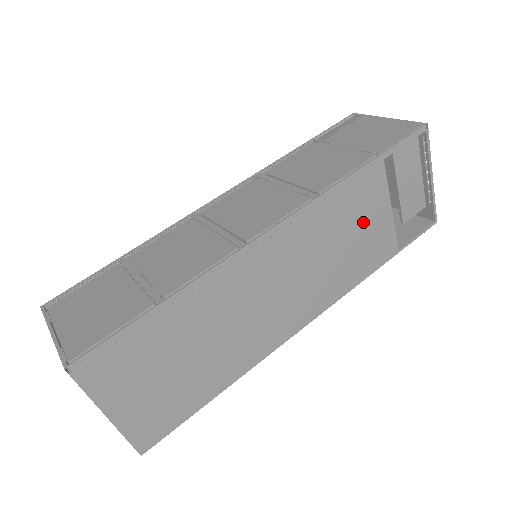
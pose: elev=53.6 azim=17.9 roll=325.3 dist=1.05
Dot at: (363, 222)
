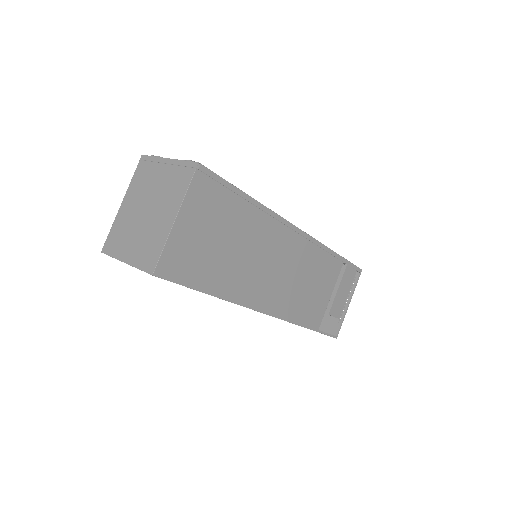
Dot at: (320, 285)
